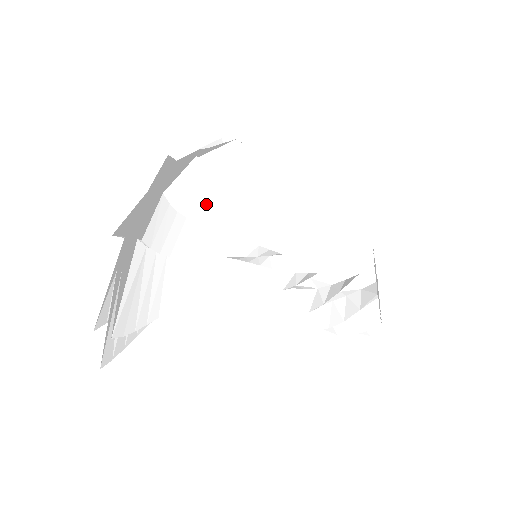
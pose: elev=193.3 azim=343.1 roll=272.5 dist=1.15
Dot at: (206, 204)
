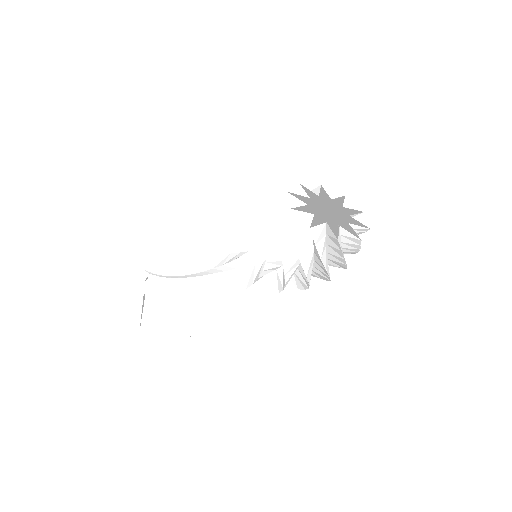
Dot at: (203, 241)
